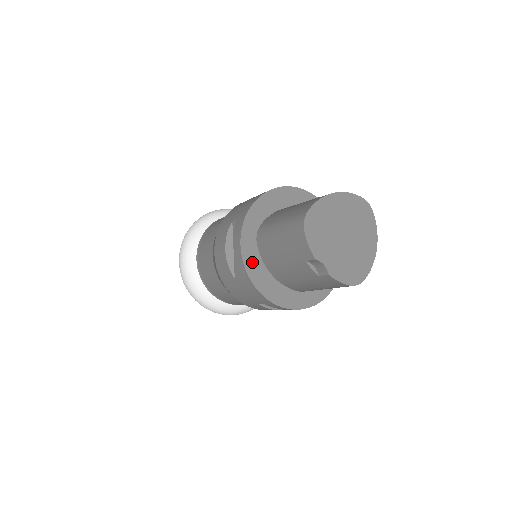
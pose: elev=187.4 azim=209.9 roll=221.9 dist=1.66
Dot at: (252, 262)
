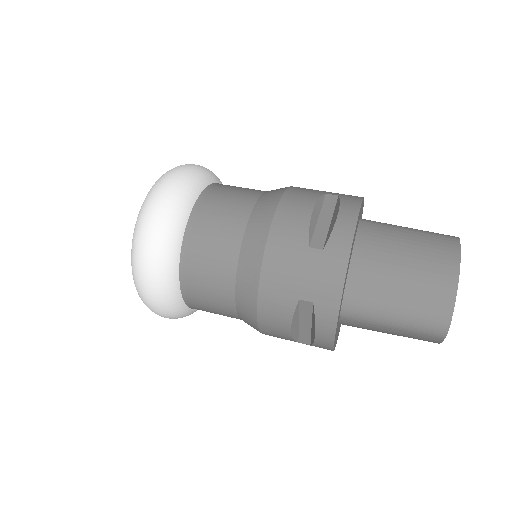
Dot at: occluded
